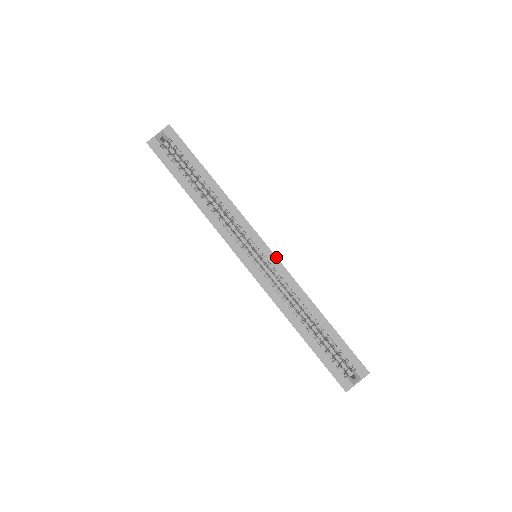
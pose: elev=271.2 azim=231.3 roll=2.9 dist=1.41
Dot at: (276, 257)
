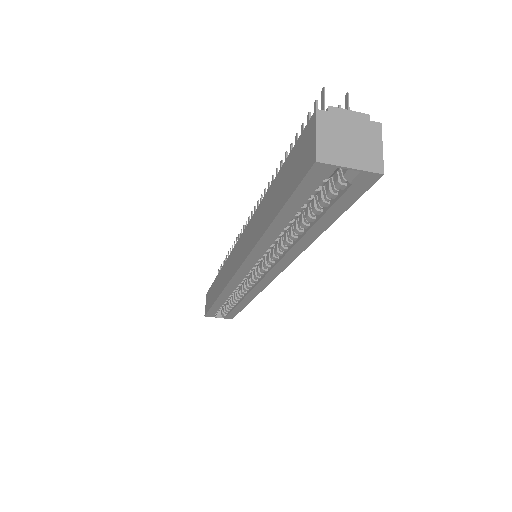
Dot at: occluded
